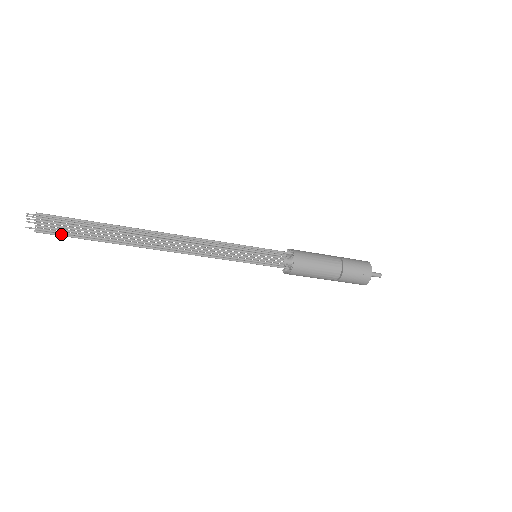
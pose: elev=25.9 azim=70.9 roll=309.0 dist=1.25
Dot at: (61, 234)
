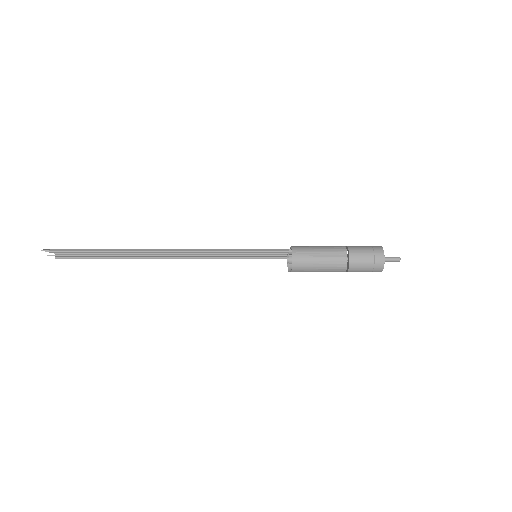
Dot at: (76, 258)
